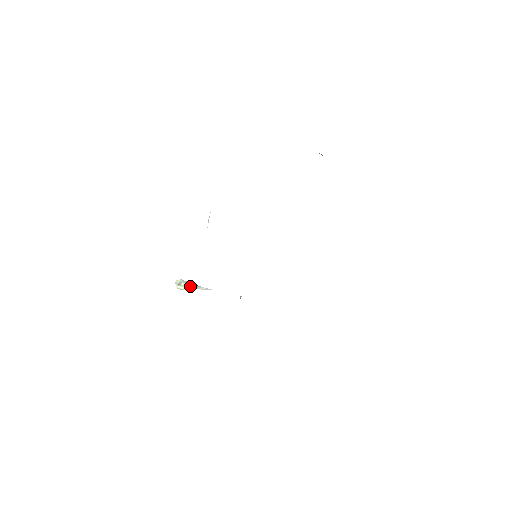
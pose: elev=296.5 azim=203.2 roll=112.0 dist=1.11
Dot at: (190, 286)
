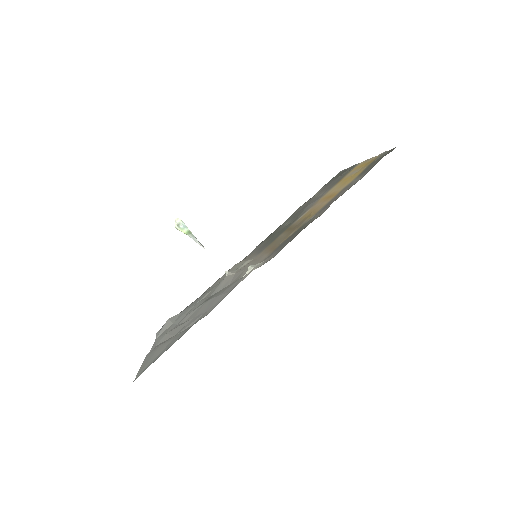
Dot at: (188, 233)
